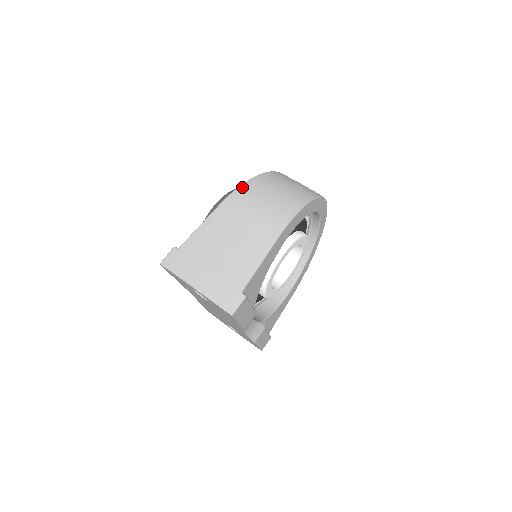
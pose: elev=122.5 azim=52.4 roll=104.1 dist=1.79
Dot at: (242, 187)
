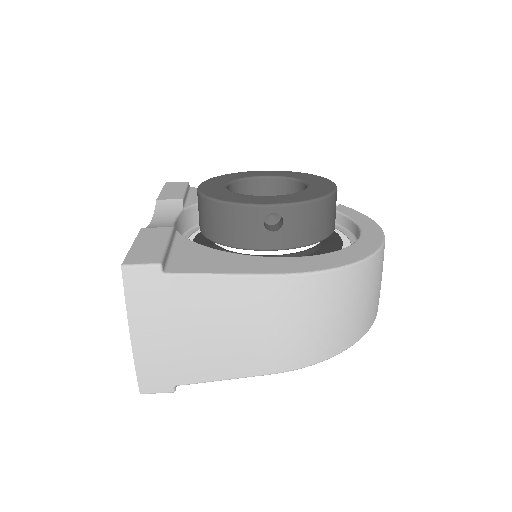
Dot at: (318, 278)
